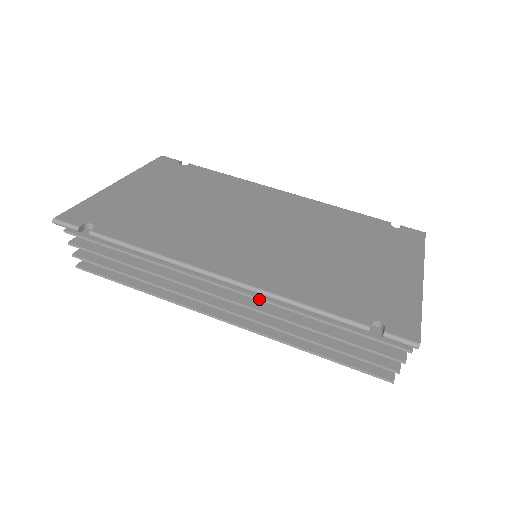
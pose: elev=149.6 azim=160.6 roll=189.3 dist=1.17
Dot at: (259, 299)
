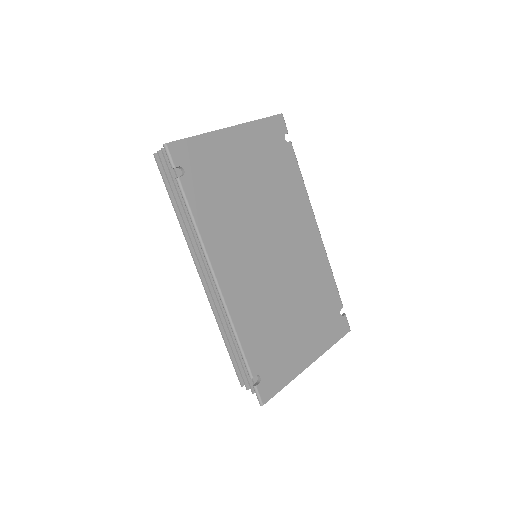
Dot at: occluded
